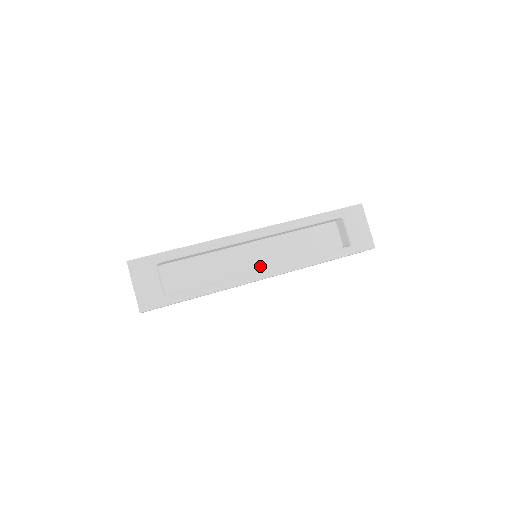
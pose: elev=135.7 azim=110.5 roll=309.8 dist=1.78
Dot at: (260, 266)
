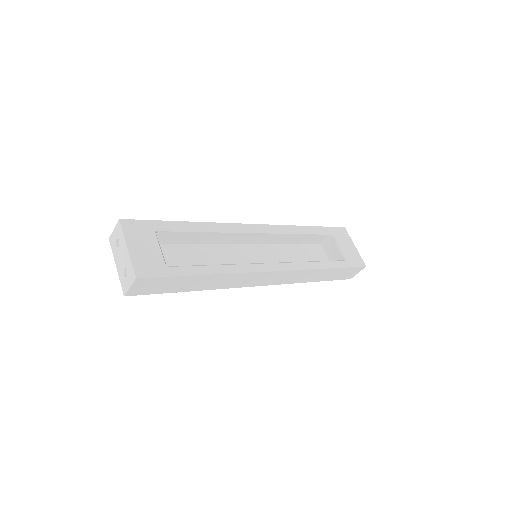
Dot at: occluded
